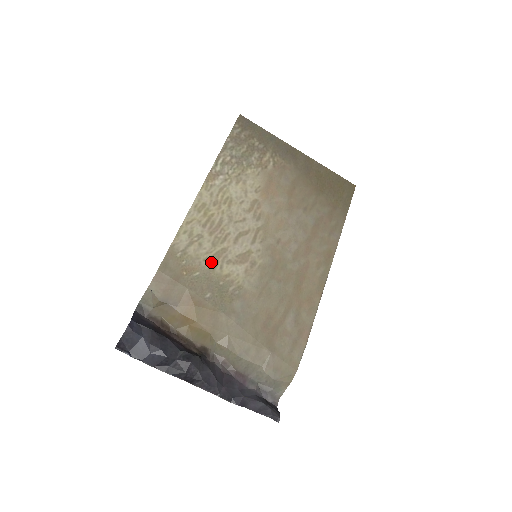
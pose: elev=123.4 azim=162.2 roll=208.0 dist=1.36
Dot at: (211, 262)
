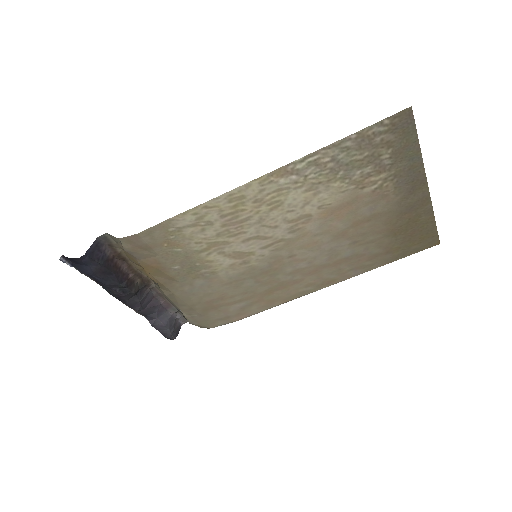
Dot at: (202, 247)
